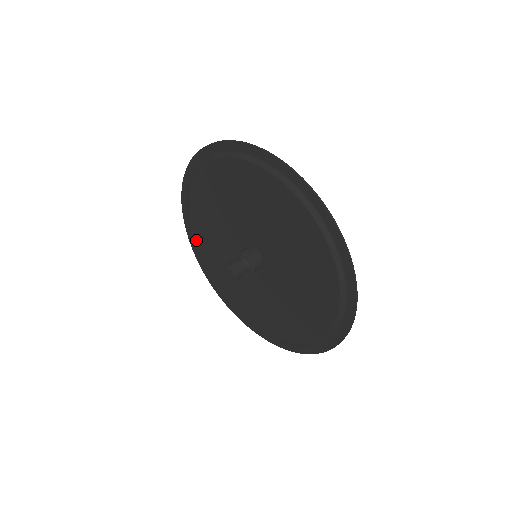
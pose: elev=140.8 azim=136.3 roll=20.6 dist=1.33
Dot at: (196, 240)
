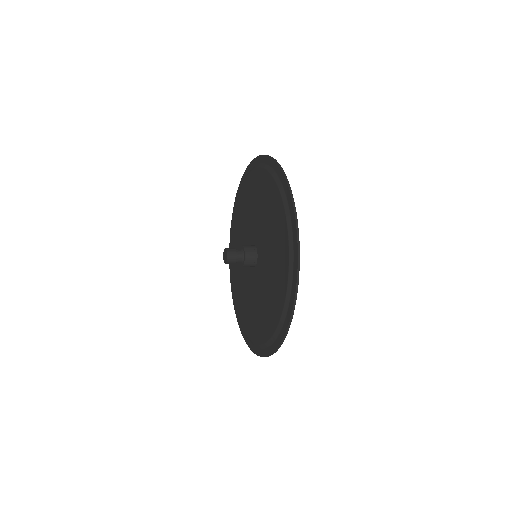
Dot at: (232, 239)
